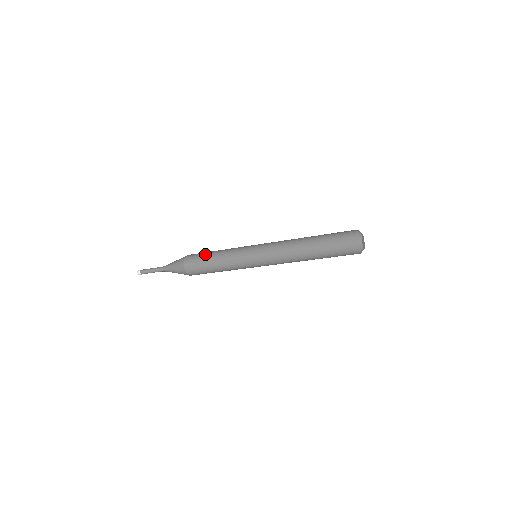
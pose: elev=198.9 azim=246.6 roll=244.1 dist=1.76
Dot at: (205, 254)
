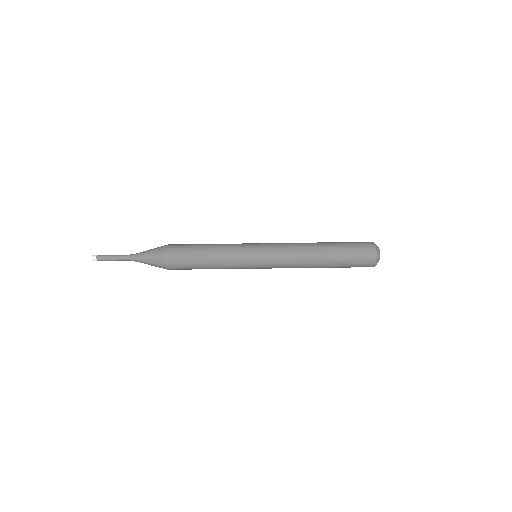
Dot at: occluded
